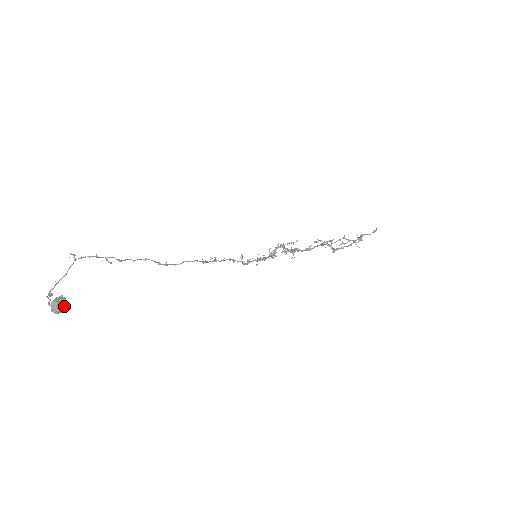
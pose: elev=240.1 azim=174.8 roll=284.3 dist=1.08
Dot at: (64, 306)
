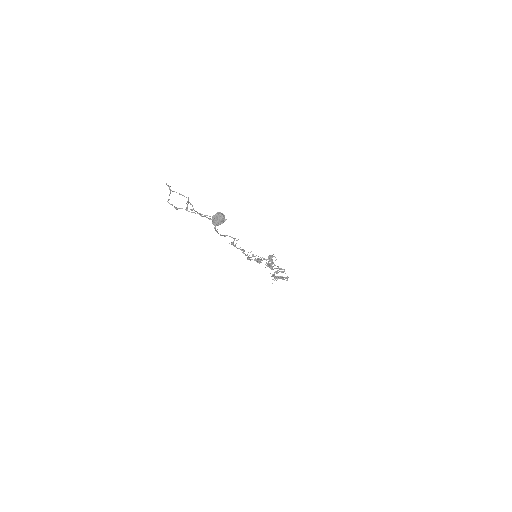
Dot at: (224, 221)
